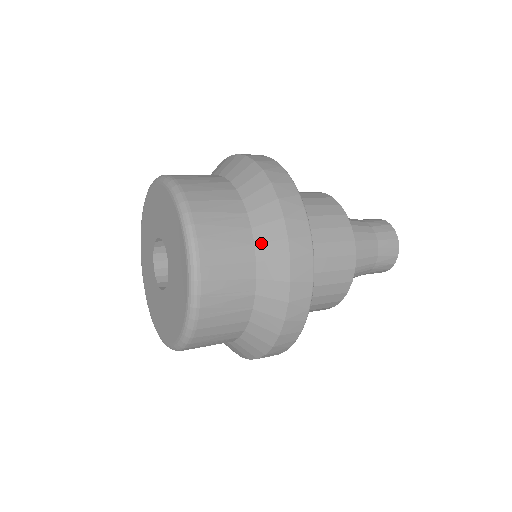
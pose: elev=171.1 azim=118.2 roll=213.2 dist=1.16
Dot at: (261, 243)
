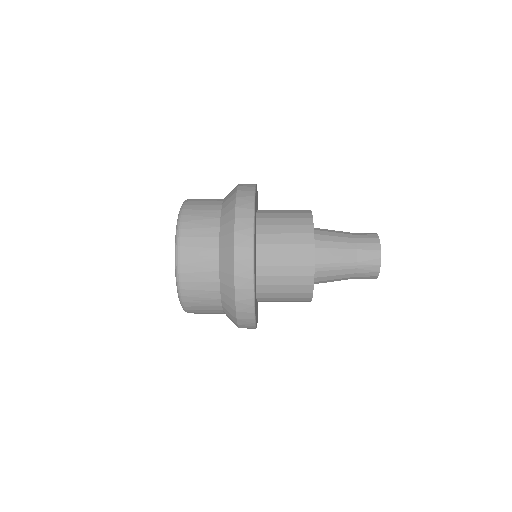
Dot at: (223, 225)
